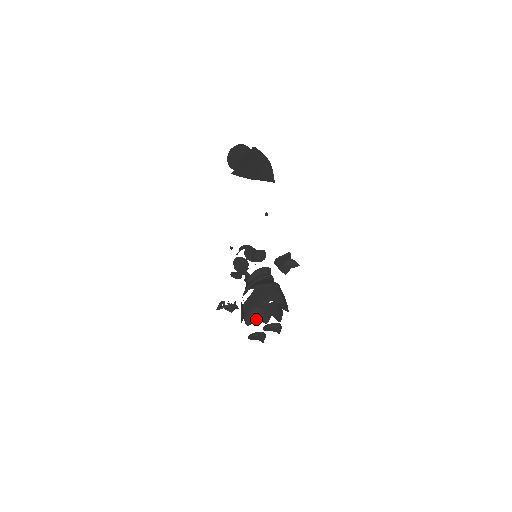
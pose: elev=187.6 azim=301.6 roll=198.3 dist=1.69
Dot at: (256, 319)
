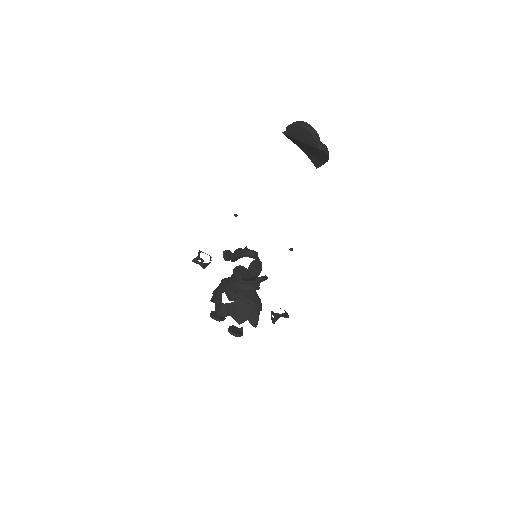
Dot at: (223, 292)
